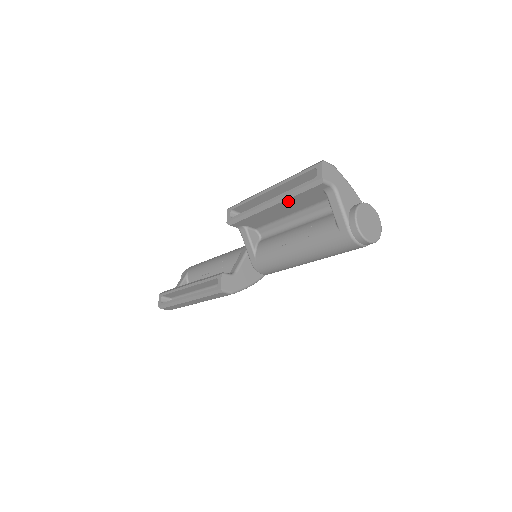
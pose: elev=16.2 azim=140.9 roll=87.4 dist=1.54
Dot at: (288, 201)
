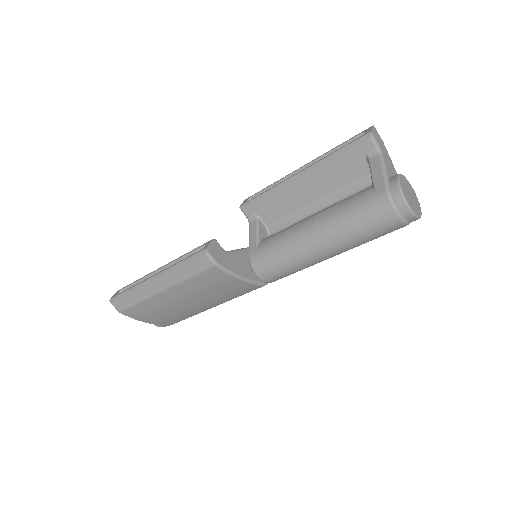
Dot at: (322, 169)
